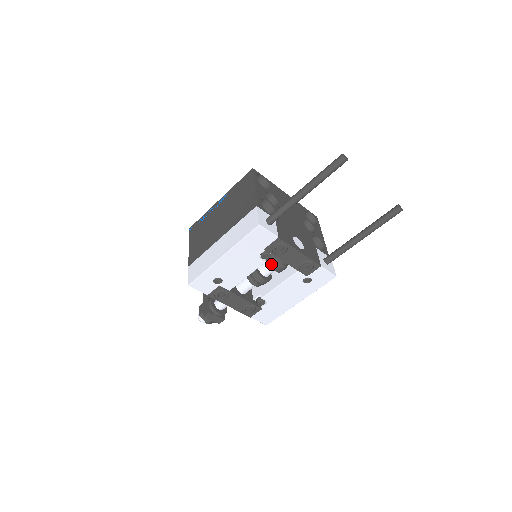
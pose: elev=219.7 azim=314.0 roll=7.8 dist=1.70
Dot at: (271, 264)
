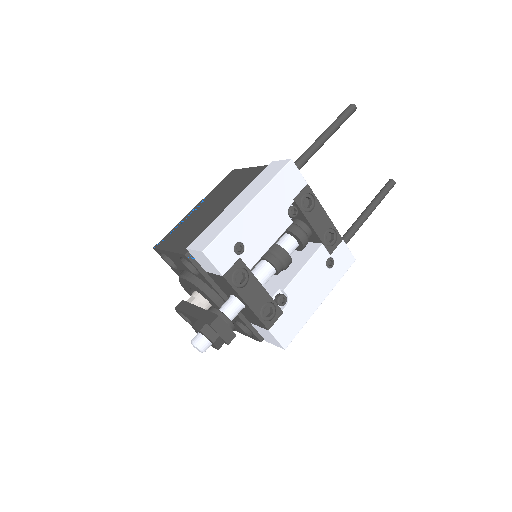
Dot at: (295, 231)
